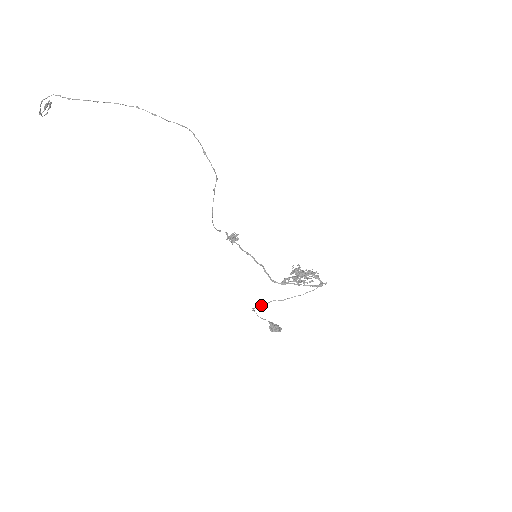
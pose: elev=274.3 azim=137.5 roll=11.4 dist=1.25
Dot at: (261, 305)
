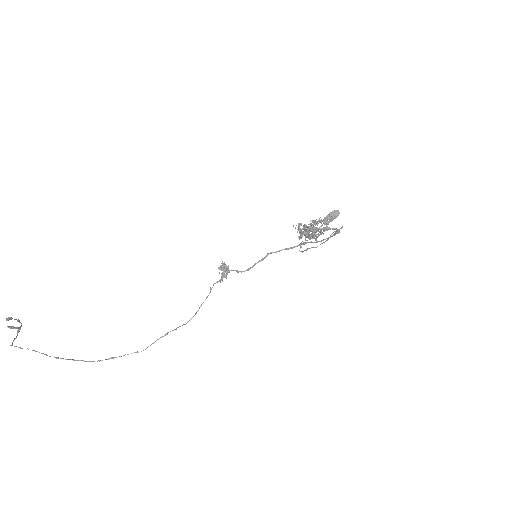
Dot at: (303, 251)
